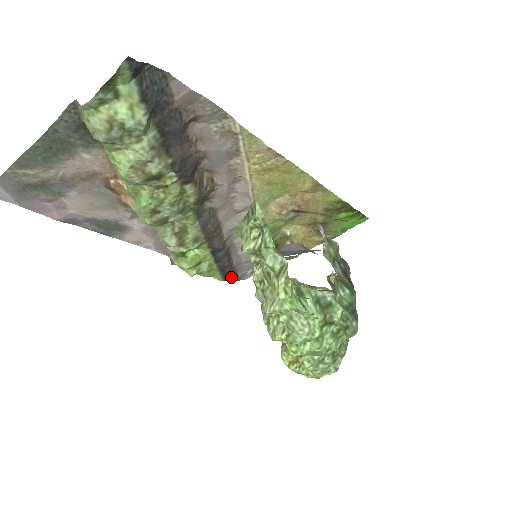
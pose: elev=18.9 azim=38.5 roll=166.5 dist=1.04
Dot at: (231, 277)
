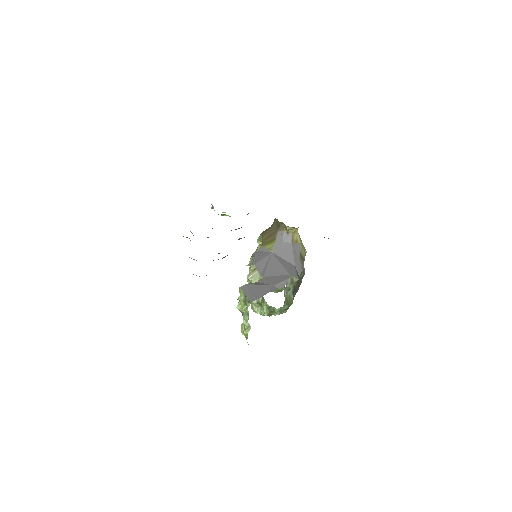
Dot at: occluded
